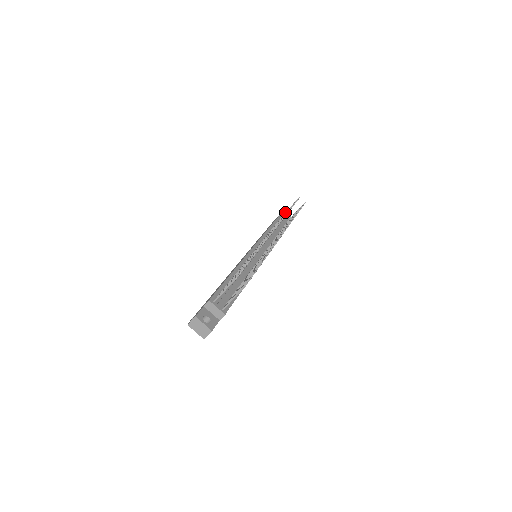
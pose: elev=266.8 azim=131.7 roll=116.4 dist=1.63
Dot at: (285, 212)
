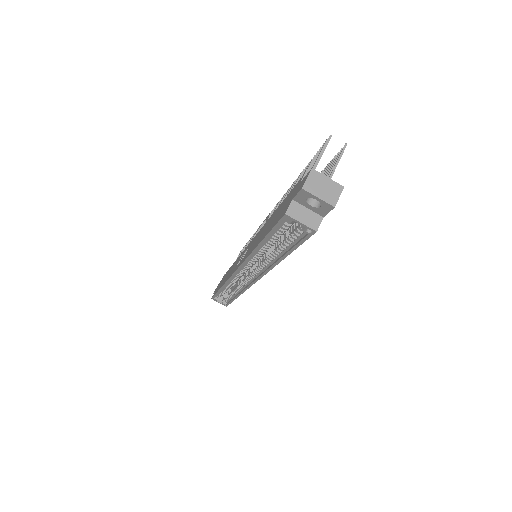
Dot at: occluded
